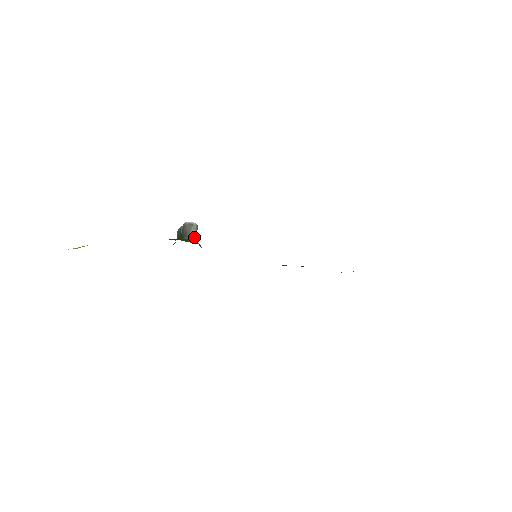
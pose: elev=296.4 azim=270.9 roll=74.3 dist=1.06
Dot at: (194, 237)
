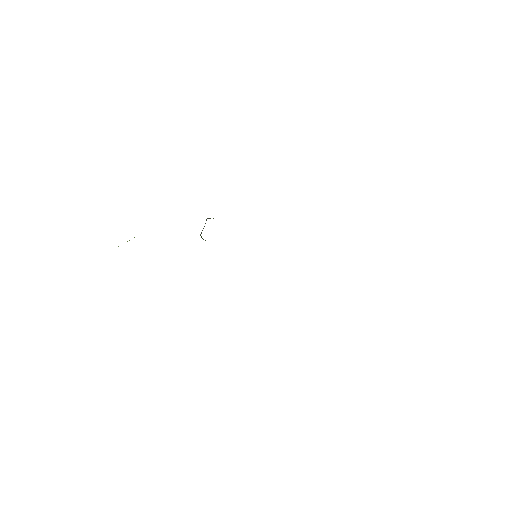
Dot at: occluded
